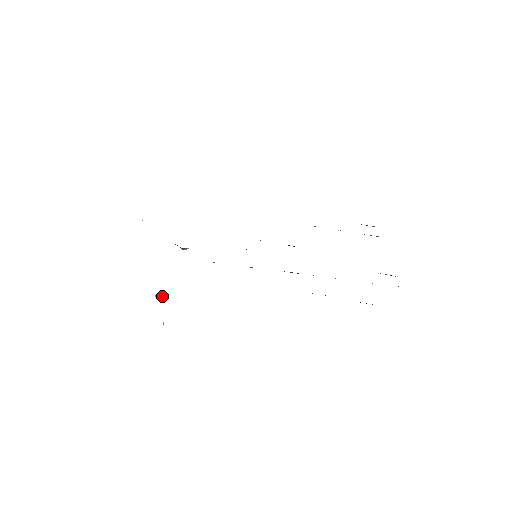
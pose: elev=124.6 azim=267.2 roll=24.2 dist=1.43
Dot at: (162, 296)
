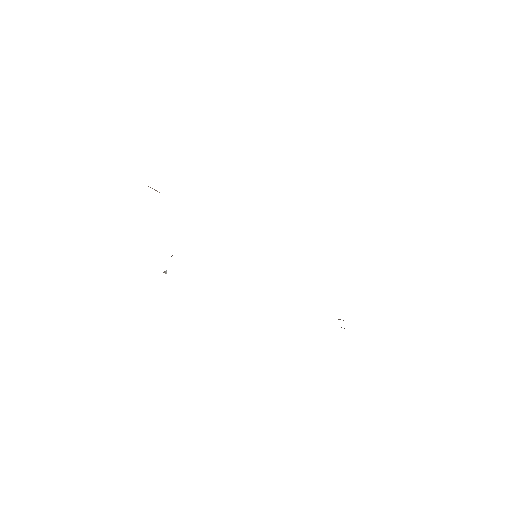
Dot at: occluded
